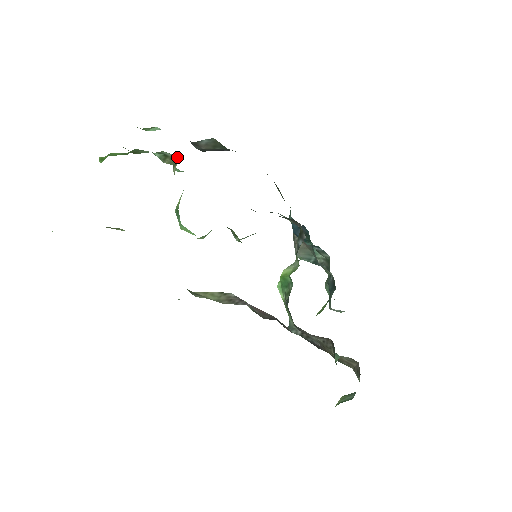
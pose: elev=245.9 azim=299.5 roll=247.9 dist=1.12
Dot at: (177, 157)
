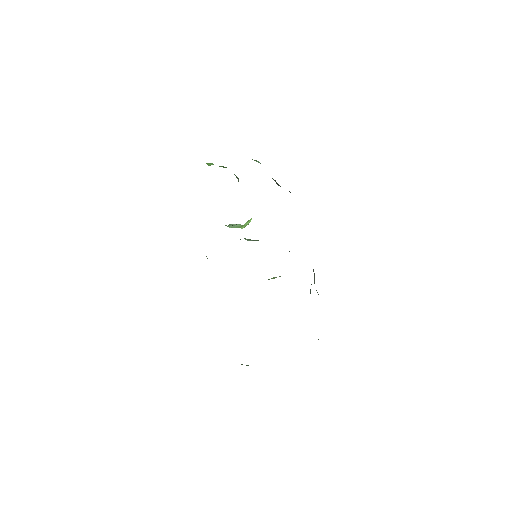
Dot at: occluded
